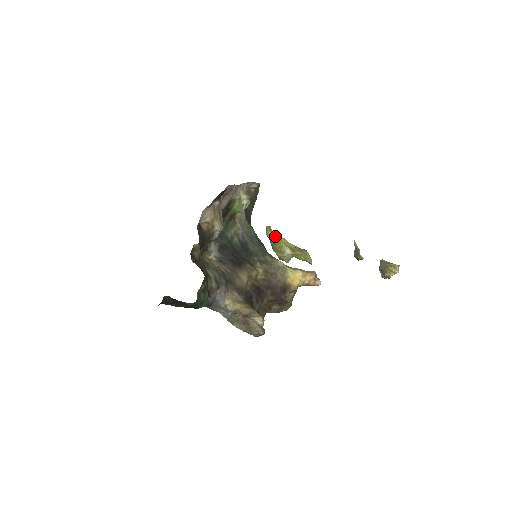
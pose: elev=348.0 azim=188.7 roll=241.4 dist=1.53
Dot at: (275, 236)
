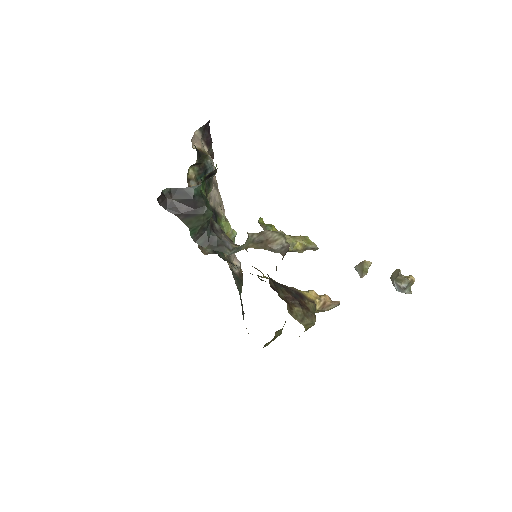
Dot at: occluded
